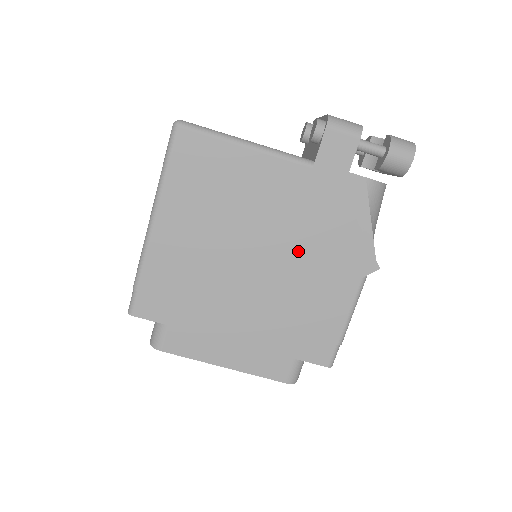
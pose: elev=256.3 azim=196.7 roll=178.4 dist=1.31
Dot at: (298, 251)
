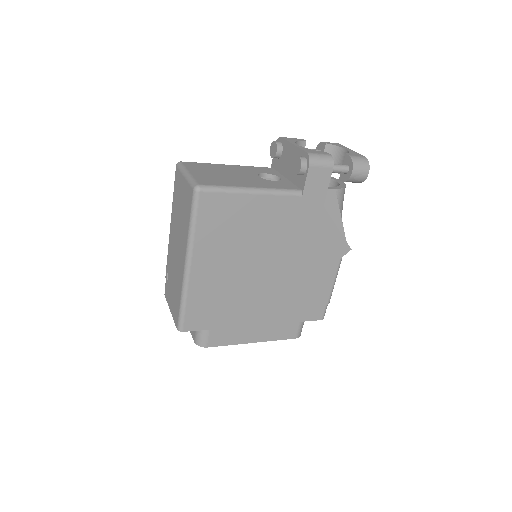
Dot at: (297, 254)
